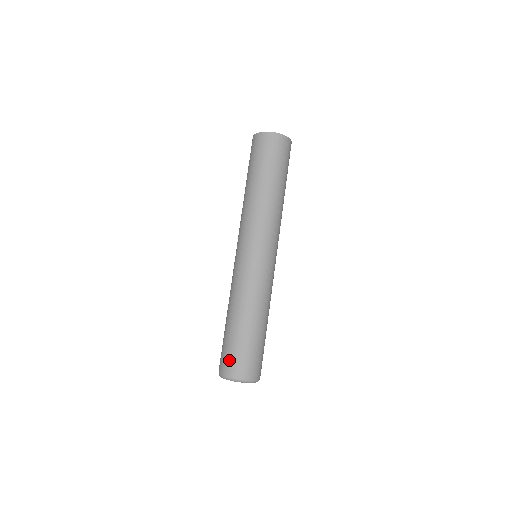
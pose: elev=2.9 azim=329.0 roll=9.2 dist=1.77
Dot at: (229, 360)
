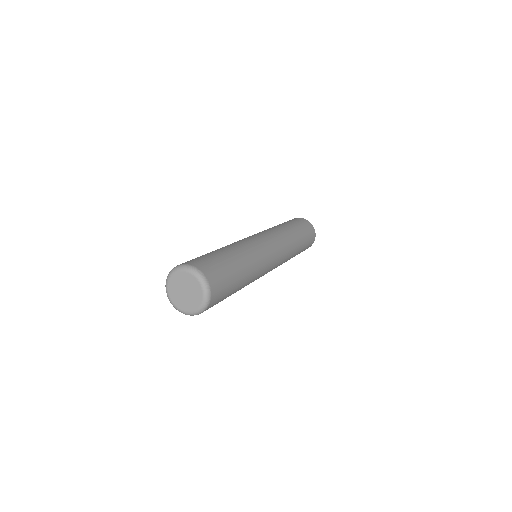
Dot at: (201, 260)
